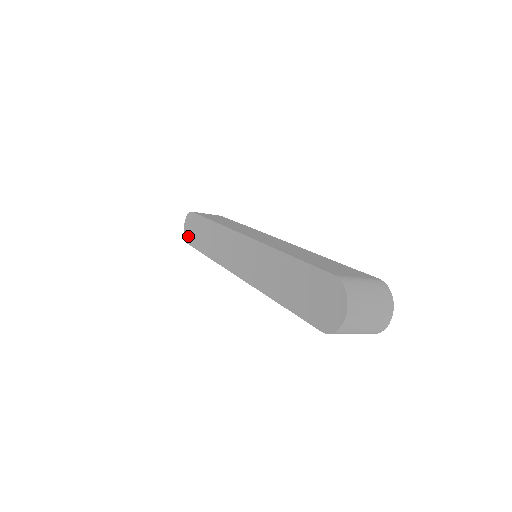
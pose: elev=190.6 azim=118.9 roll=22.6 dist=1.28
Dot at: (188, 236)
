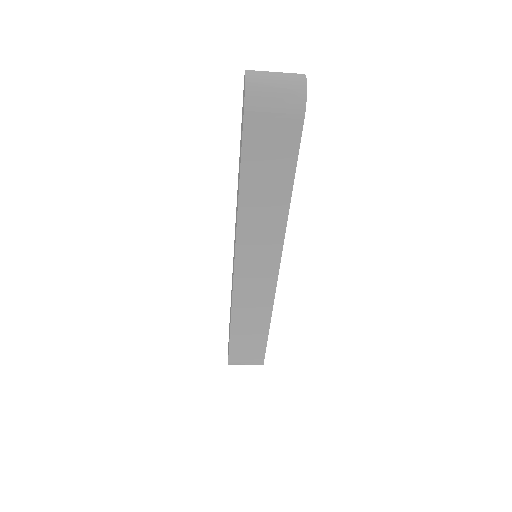
Dot at: occluded
